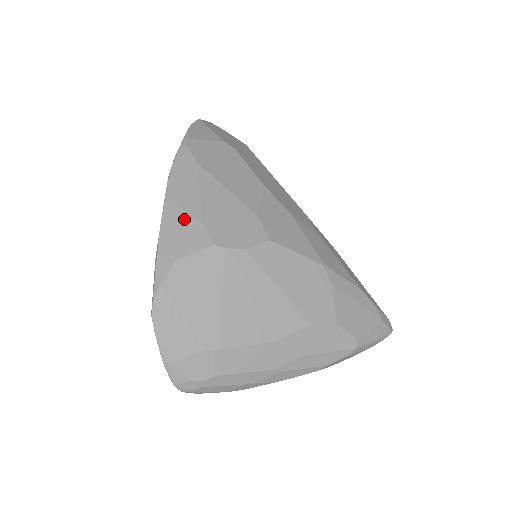
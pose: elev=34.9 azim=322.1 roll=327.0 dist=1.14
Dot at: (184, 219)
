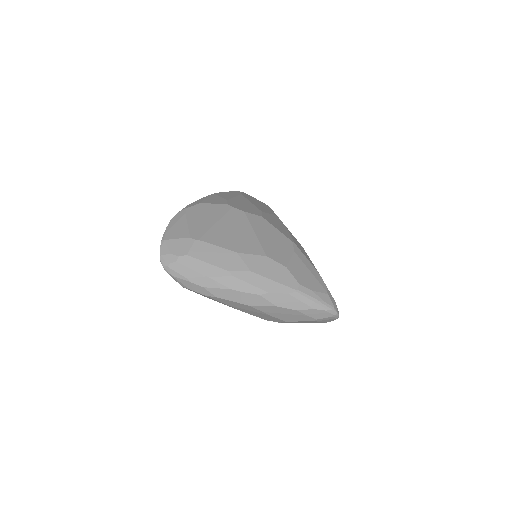
Dot at: (218, 198)
